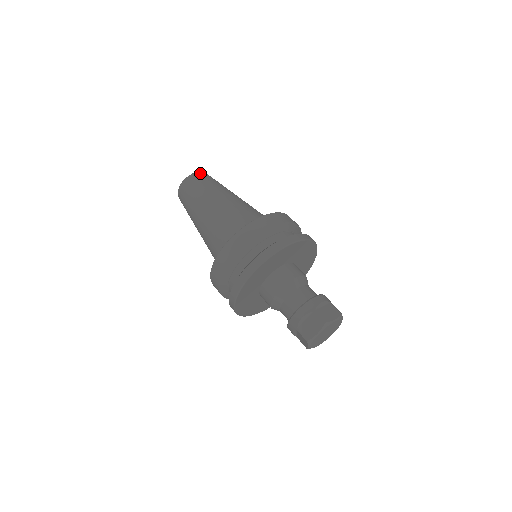
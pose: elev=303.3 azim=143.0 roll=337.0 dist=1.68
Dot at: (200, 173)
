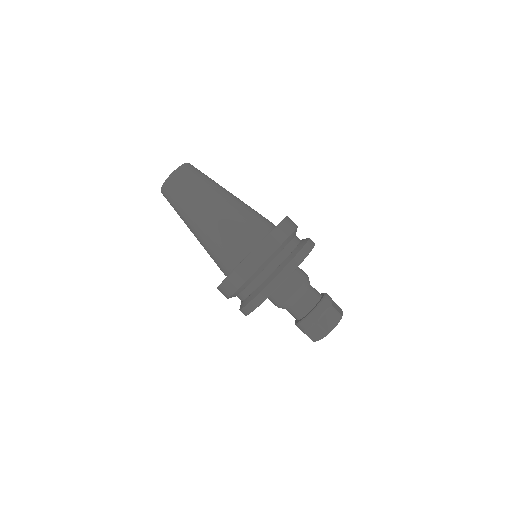
Dot at: (178, 172)
